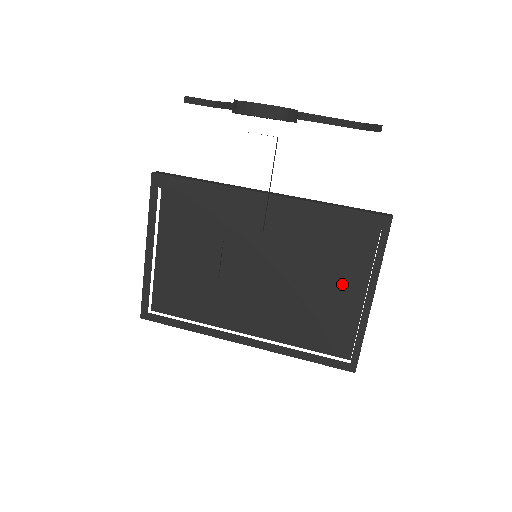
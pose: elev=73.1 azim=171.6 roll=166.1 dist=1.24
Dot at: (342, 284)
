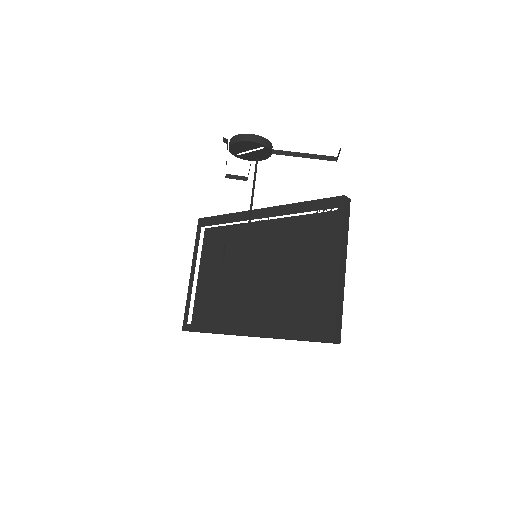
Dot at: (318, 263)
